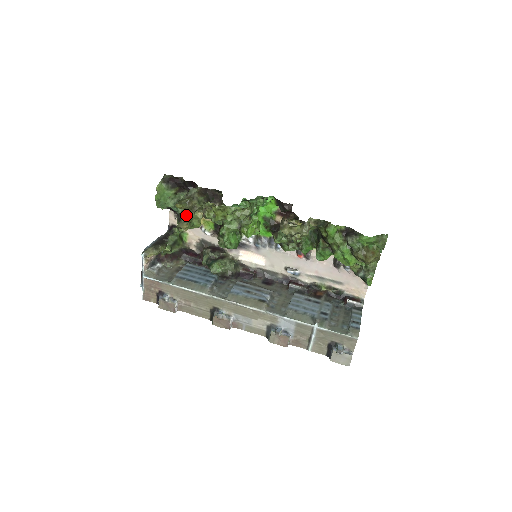
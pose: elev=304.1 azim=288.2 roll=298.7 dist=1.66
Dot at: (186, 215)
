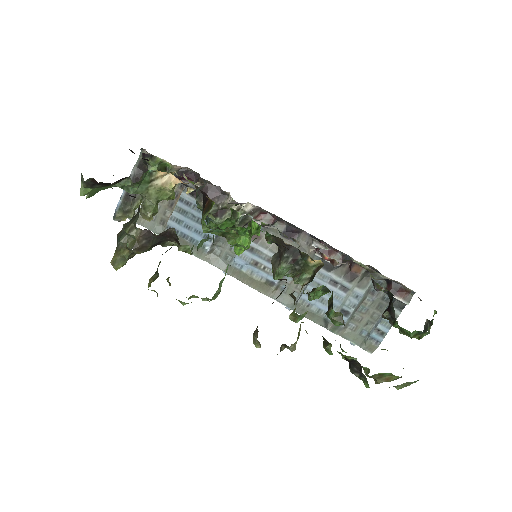
Dot at: (146, 198)
